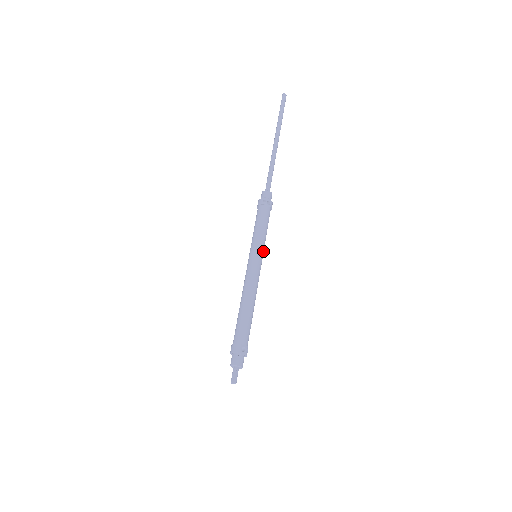
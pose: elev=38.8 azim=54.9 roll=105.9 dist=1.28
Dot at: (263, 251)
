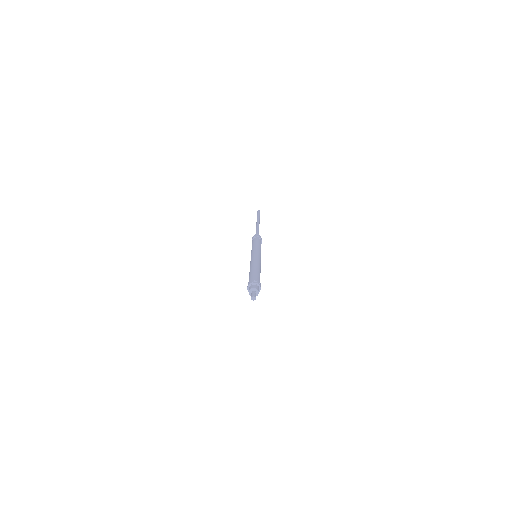
Dot at: (260, 252)
